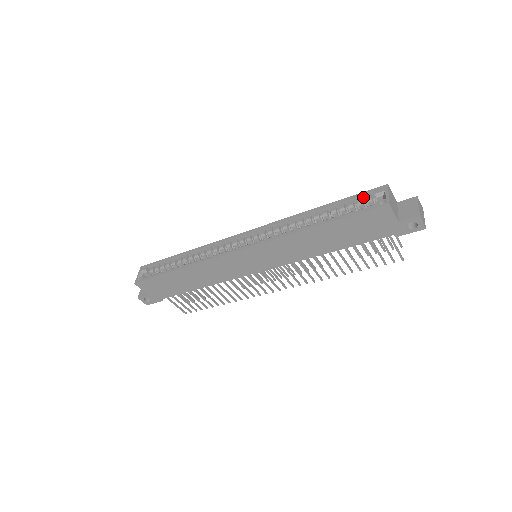
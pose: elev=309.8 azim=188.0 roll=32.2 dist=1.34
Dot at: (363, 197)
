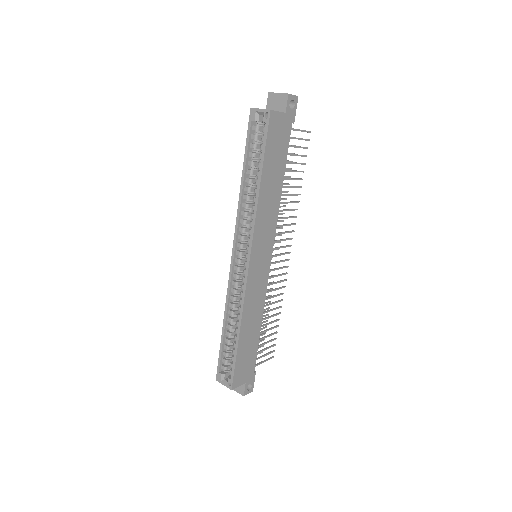
Dot at: (251, 133)
